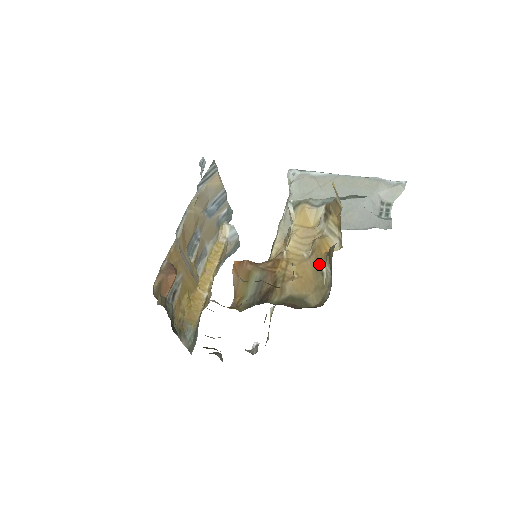
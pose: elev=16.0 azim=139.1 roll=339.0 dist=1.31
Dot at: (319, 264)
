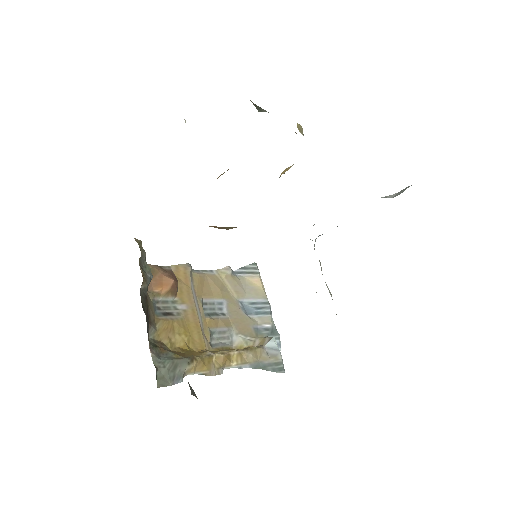
Dot at: occluded
